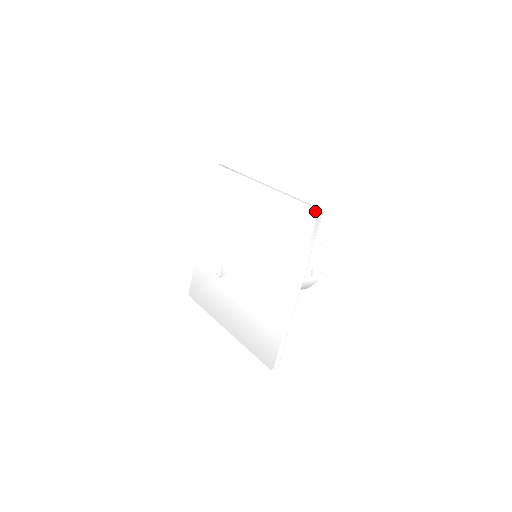
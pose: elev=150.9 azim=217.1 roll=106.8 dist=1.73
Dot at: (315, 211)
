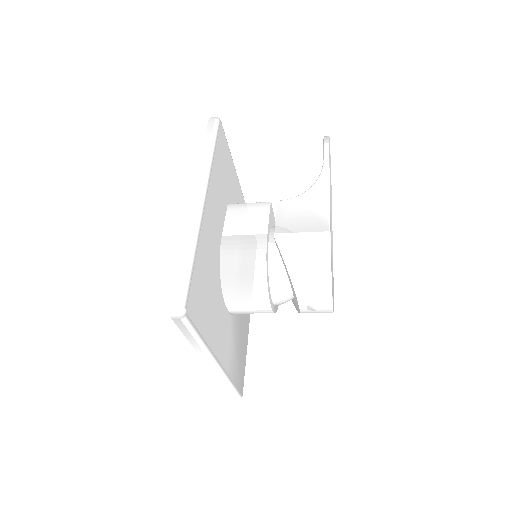
Dot at: (171, 310)
